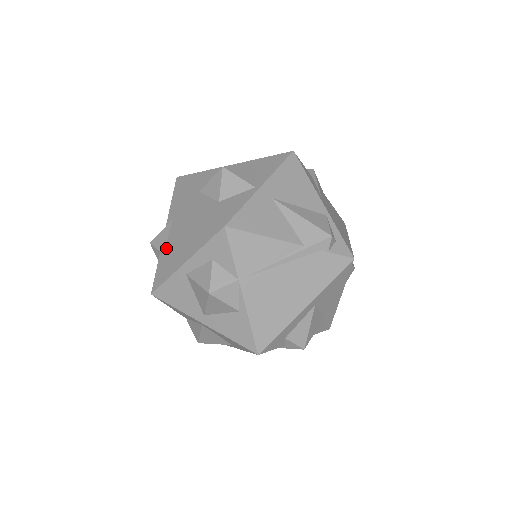
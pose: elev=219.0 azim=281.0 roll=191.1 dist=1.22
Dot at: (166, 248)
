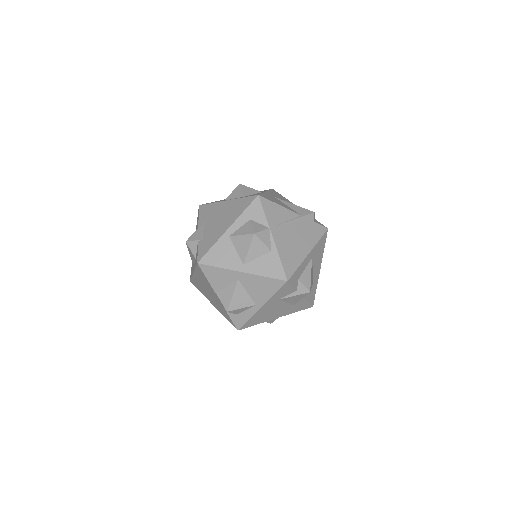
Dot at: (204, 235)
